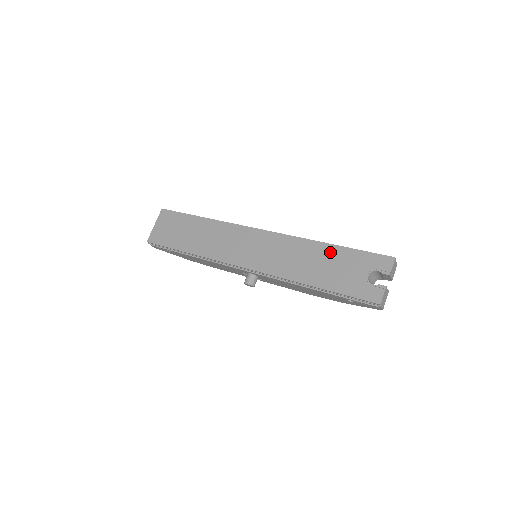
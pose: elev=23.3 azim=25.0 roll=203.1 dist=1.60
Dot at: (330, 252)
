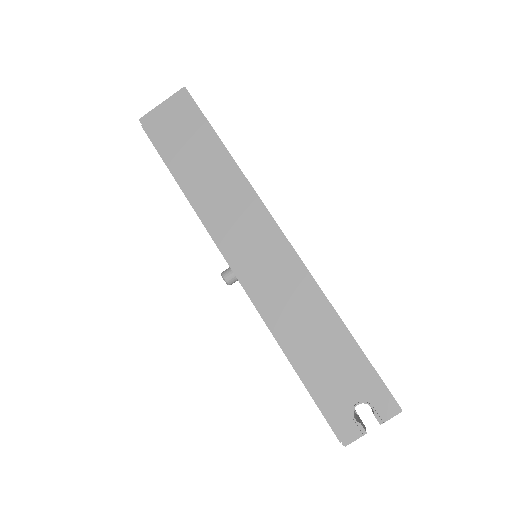
Dot at: (340, 339)
